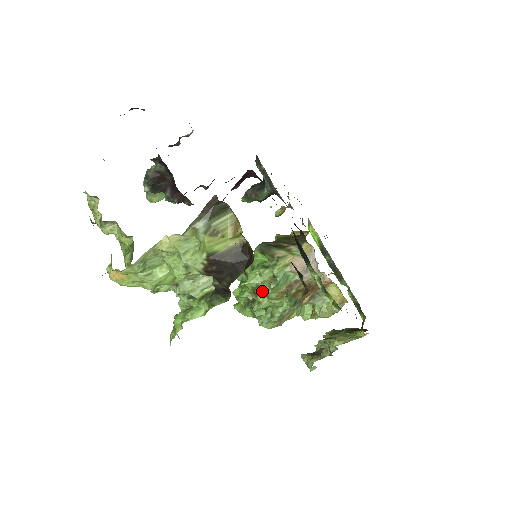
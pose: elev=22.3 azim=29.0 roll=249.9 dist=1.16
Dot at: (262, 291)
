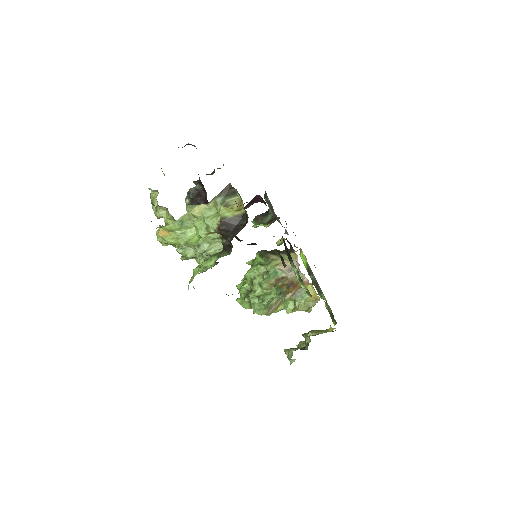
Dot at: (257, 282)
